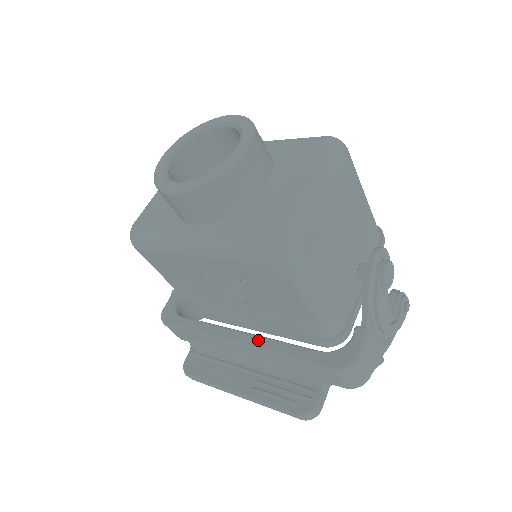
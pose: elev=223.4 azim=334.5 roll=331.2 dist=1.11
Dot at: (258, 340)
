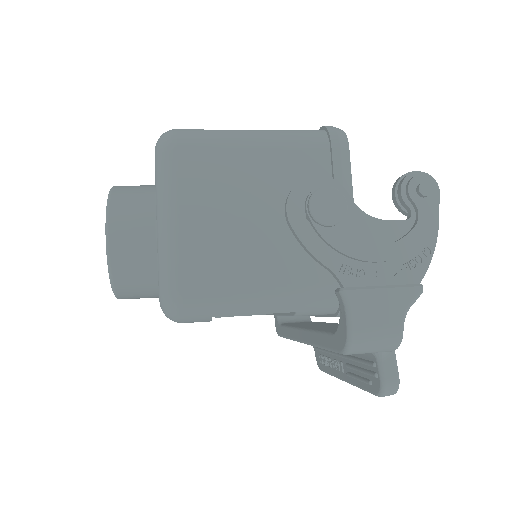
Dot at: (306, 335)
